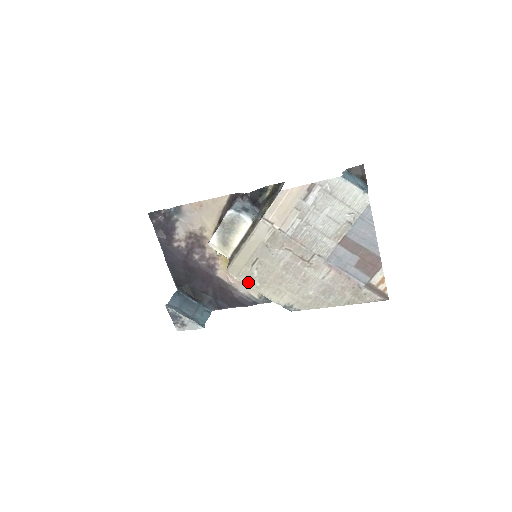
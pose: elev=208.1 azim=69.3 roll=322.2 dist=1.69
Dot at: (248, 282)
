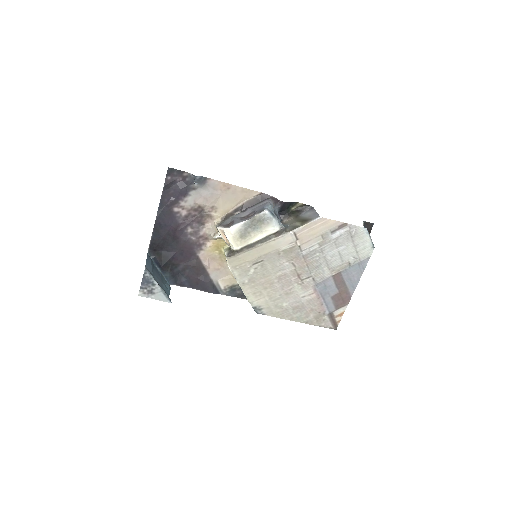
Dot at: (239, 276)
